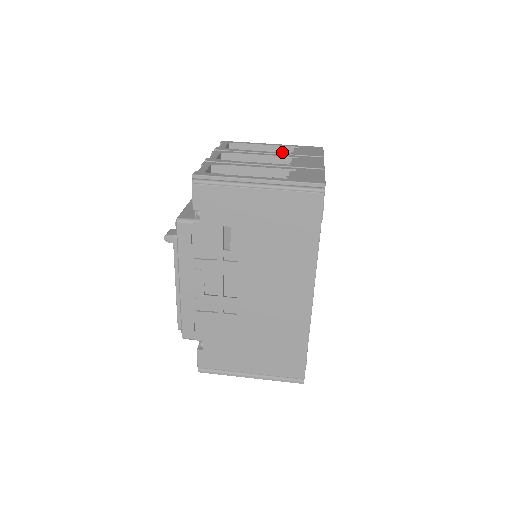
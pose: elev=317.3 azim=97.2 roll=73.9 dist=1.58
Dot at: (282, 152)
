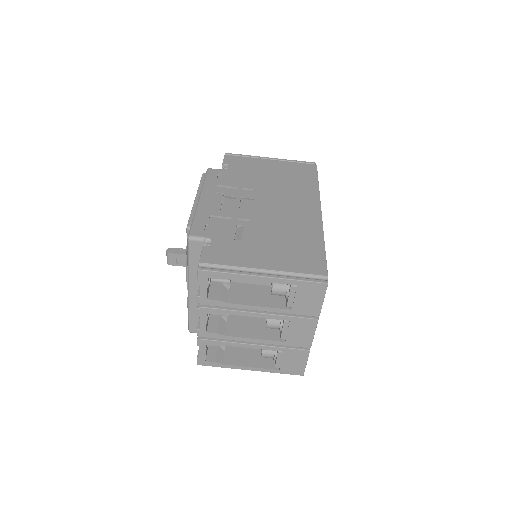
Dot at: (274, 308)
